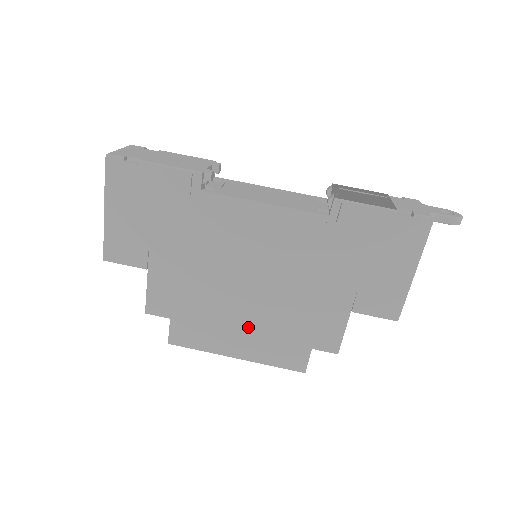
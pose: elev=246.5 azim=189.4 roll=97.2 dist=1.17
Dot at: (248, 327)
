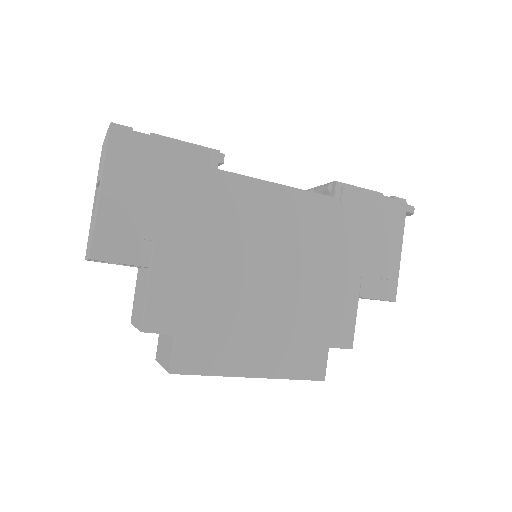
Dot at: (266, 331)
